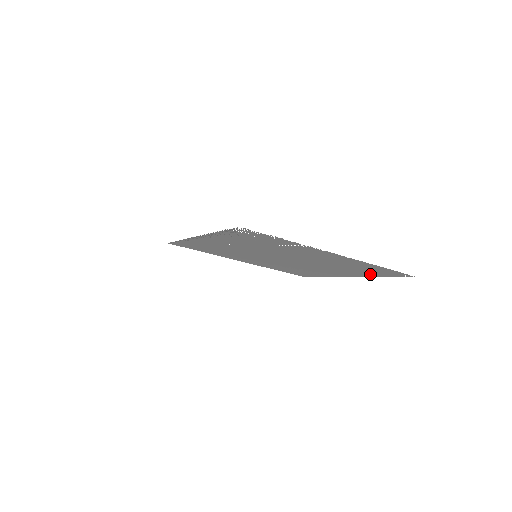
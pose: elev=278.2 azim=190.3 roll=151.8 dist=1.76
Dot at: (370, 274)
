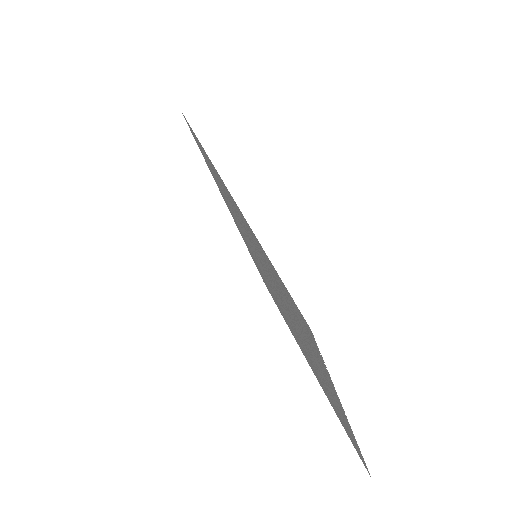
Dot at: occluded
